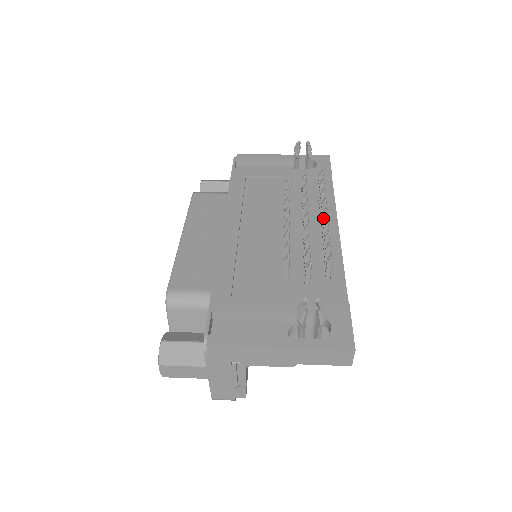
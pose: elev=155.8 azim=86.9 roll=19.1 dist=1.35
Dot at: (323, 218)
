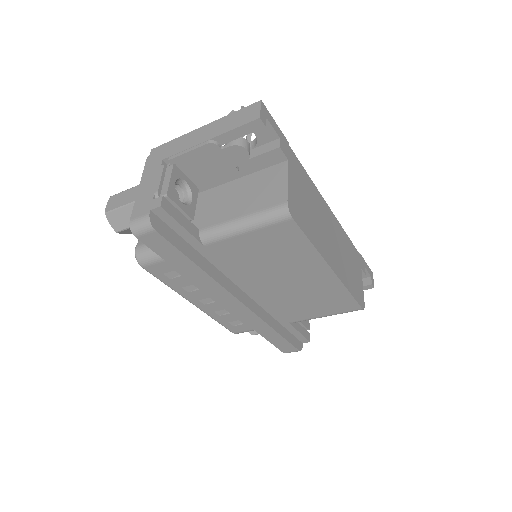
Dot at: occluded
